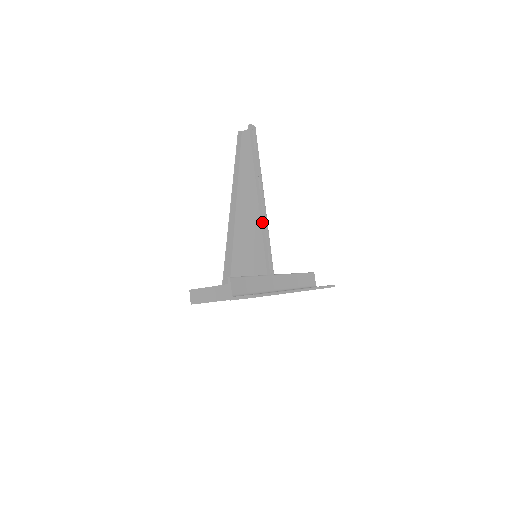
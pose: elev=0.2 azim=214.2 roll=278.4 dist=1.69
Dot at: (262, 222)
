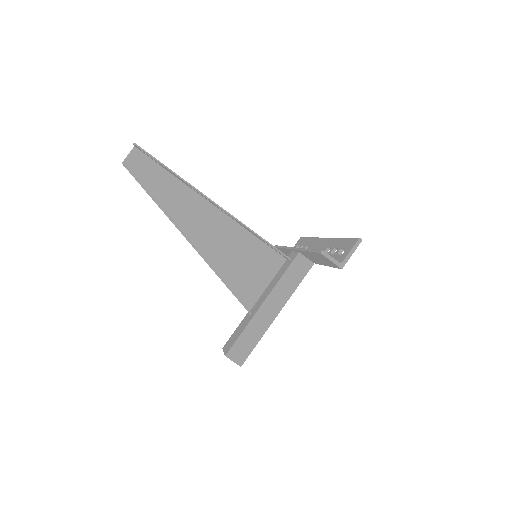
Dot at: (236, 219)
